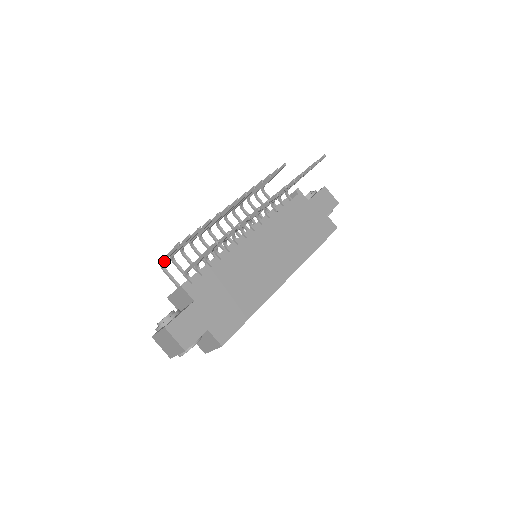
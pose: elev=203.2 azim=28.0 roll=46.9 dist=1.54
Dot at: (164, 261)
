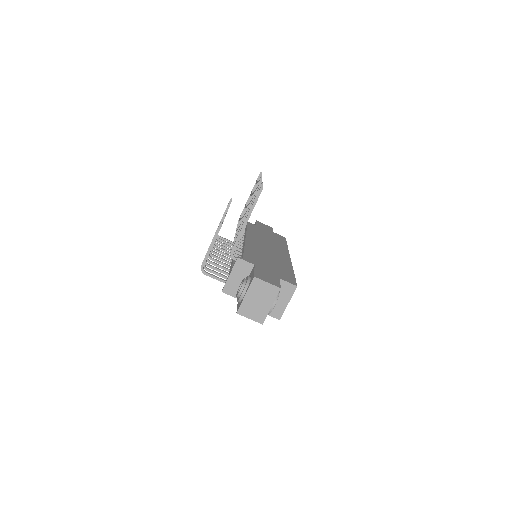
Dot at: (206, 259)
